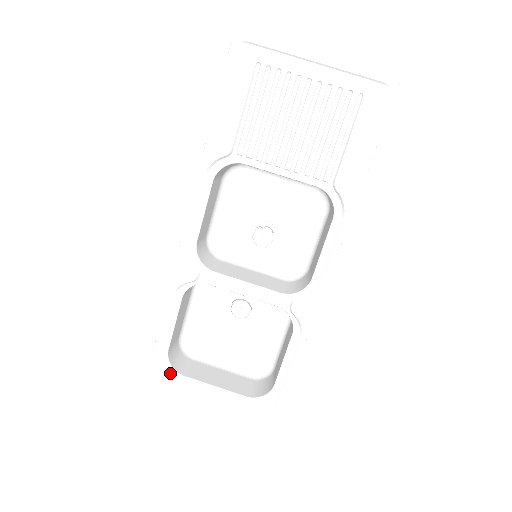
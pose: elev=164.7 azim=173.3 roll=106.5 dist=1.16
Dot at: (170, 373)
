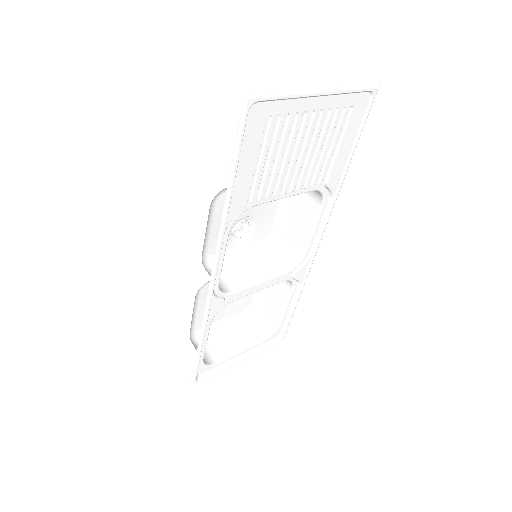
Dot at: (207, 369)
